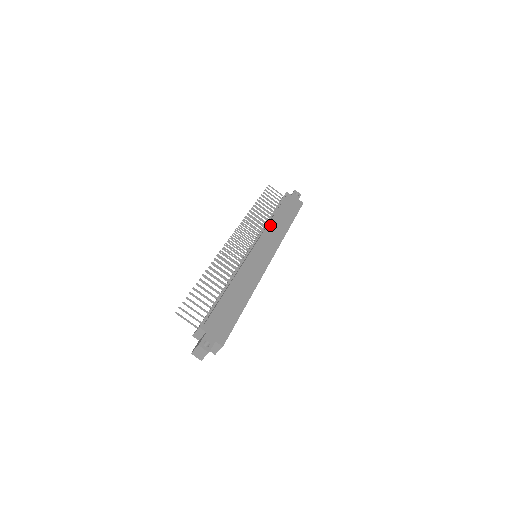
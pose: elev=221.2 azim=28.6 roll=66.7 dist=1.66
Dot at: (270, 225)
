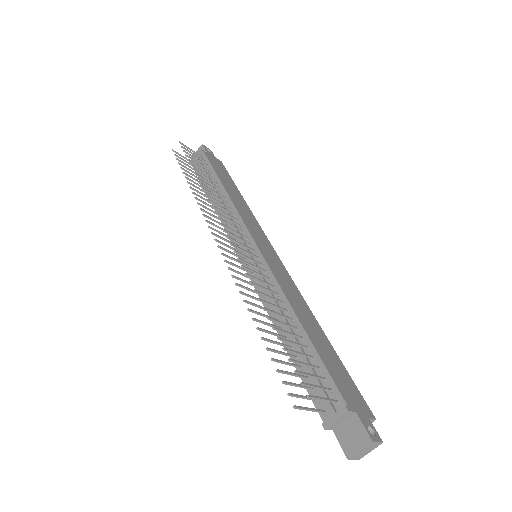
Dot at: (235, 203)
